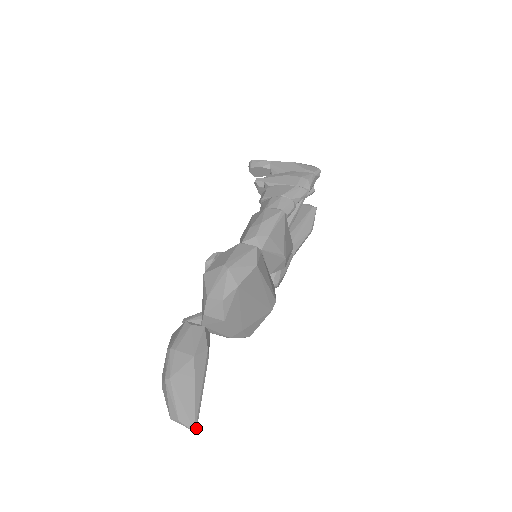
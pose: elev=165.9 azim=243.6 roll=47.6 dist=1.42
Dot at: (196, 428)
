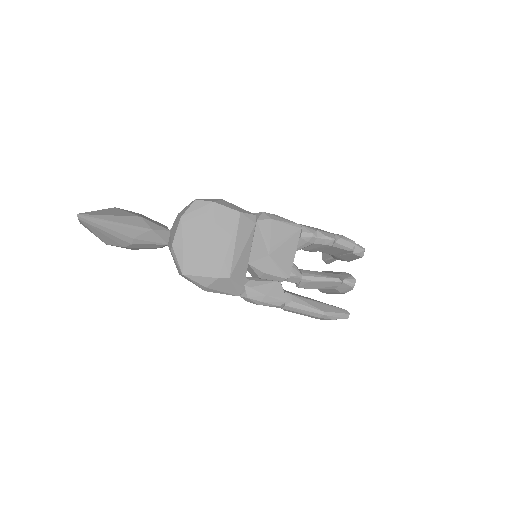
Dot at: (80, 216)
